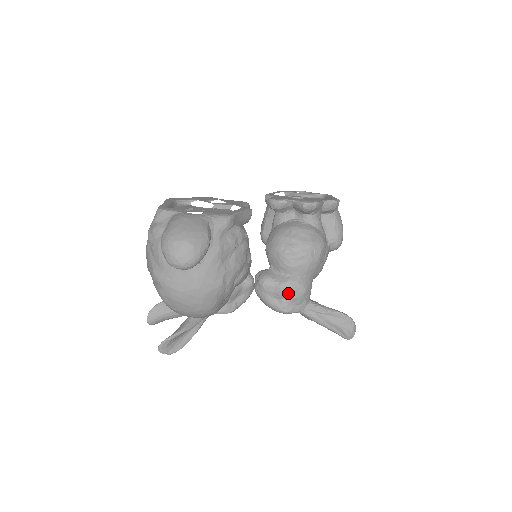
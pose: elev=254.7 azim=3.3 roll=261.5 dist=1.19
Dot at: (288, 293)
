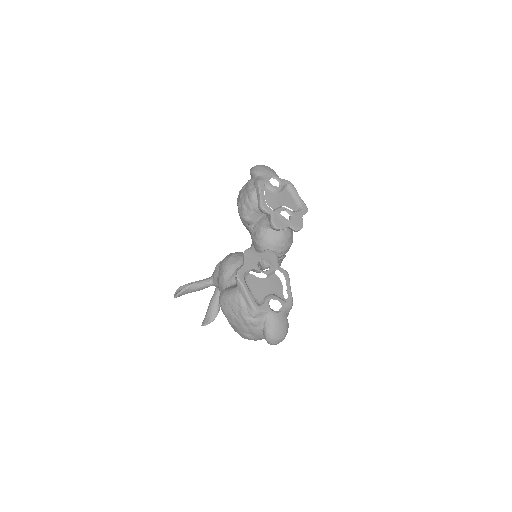
Dot at: occluded
